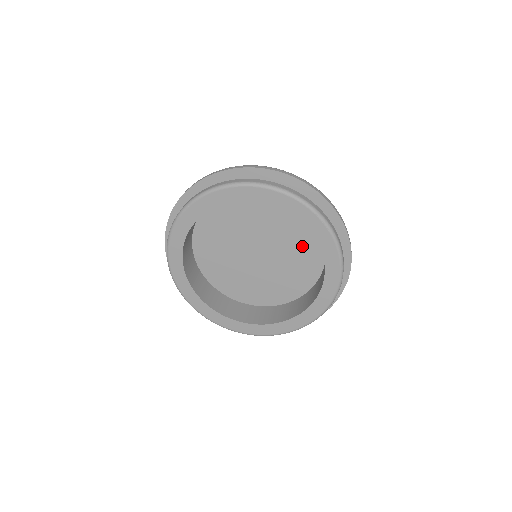
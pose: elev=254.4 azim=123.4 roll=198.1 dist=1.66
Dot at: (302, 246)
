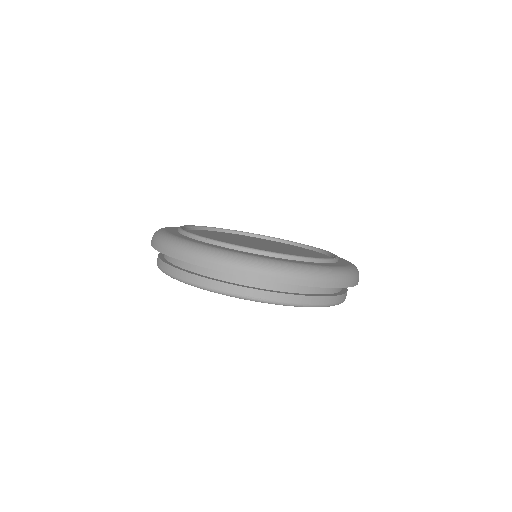
Dot at: occluded
